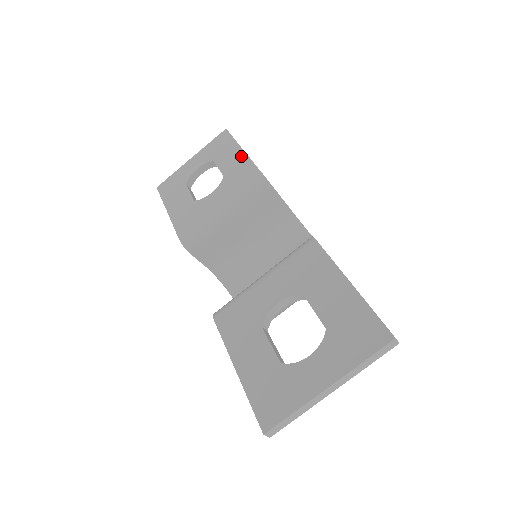
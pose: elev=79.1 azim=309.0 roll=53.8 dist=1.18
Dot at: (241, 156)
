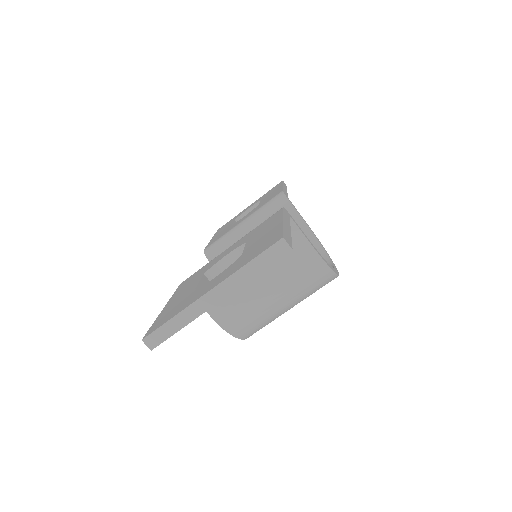
Dot at: (278, 189)
